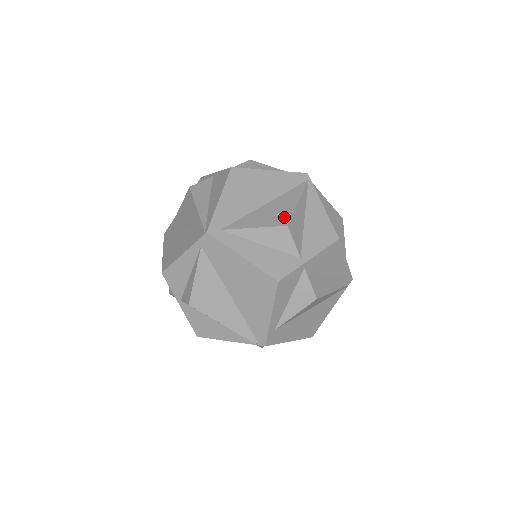
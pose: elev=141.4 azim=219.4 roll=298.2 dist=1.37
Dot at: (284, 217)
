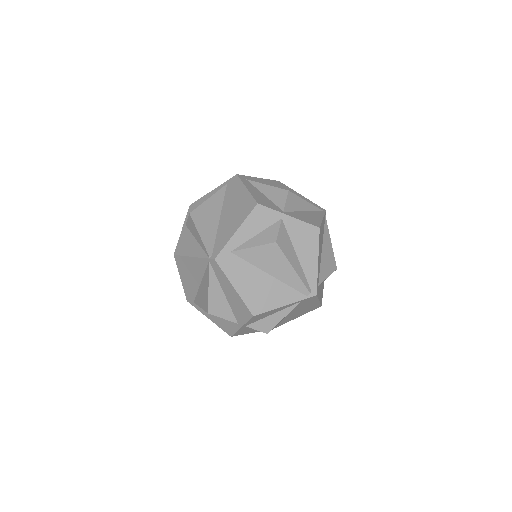
Dot at: occluded
